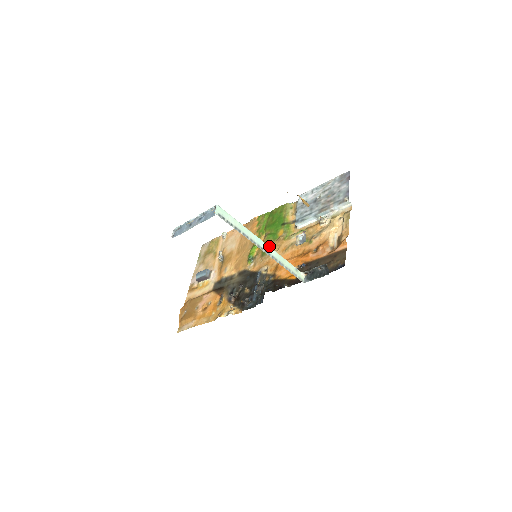
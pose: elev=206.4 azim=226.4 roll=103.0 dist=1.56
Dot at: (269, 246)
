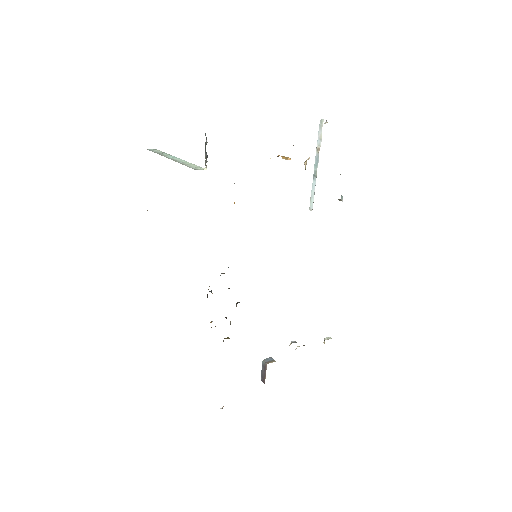
Dot at: occluded
